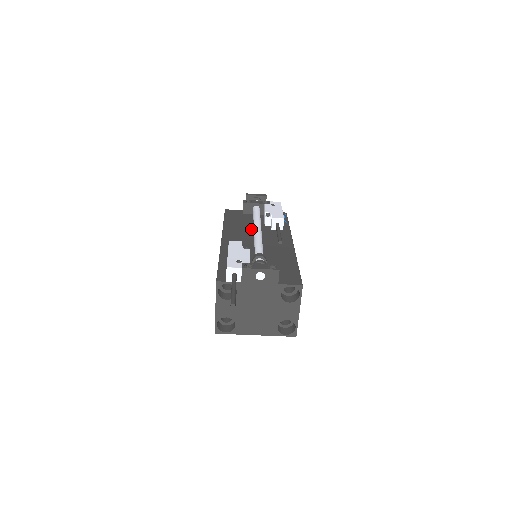
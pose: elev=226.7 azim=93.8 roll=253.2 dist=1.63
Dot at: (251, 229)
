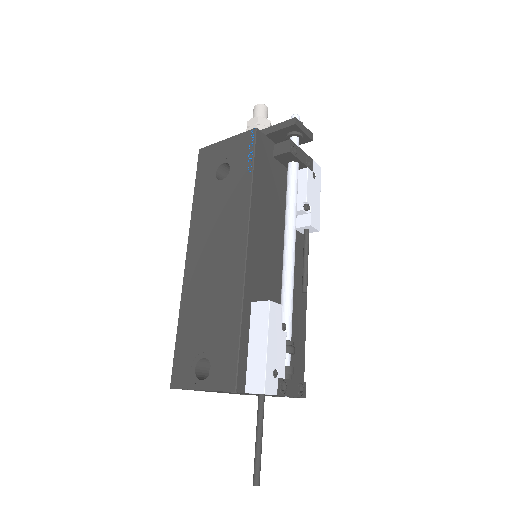
Dot at: (278, 220)
